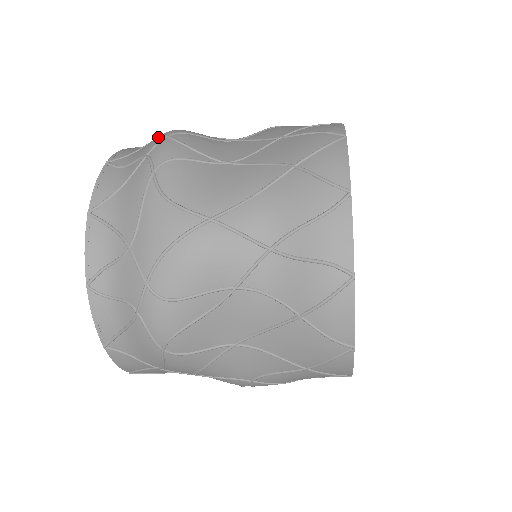
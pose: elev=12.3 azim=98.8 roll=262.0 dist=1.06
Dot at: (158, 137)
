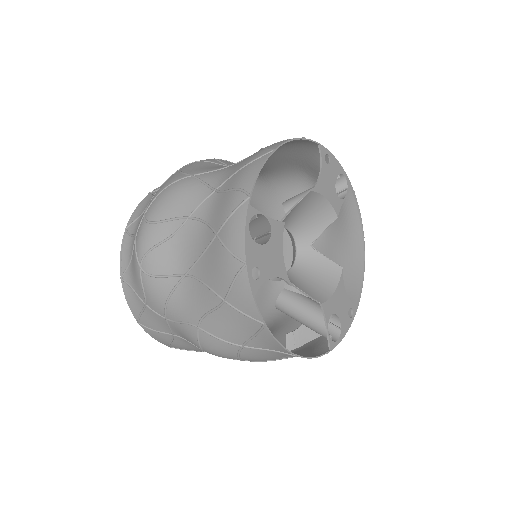
Dot at: occluded
